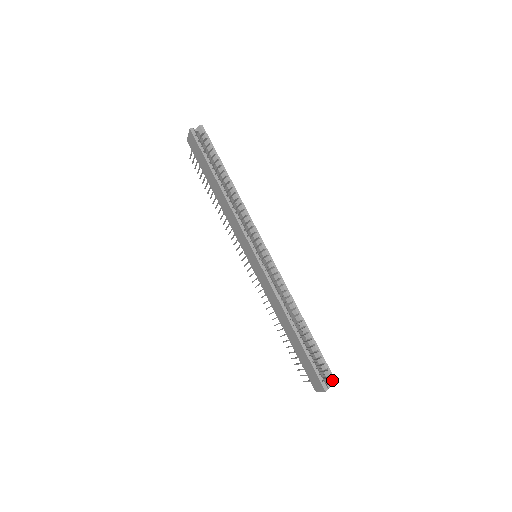
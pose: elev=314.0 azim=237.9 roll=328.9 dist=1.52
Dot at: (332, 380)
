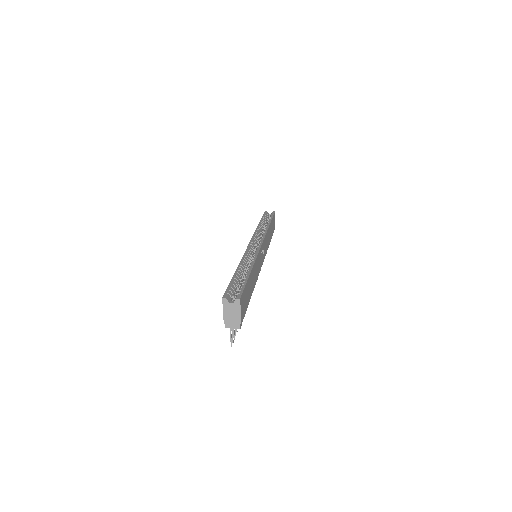
Dot at: (237, 296)
